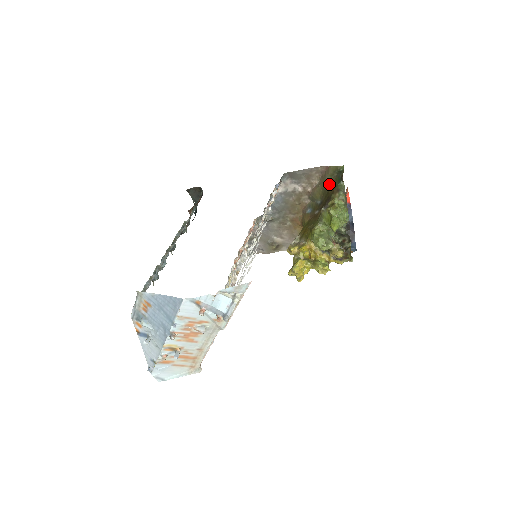
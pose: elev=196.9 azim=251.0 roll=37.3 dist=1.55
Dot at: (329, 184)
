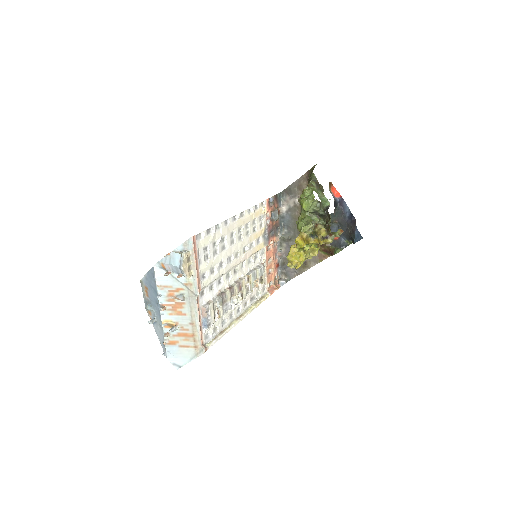
Dot at: occluded
